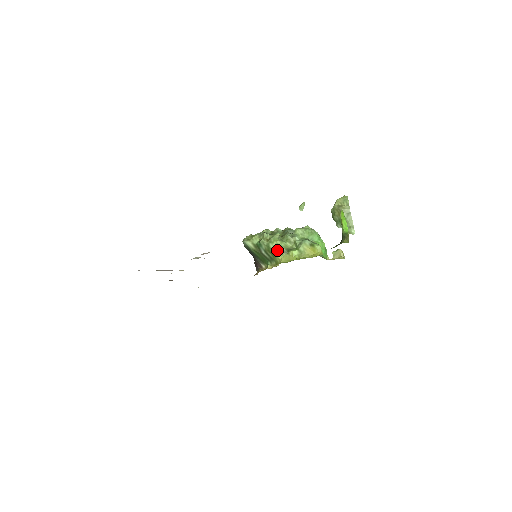
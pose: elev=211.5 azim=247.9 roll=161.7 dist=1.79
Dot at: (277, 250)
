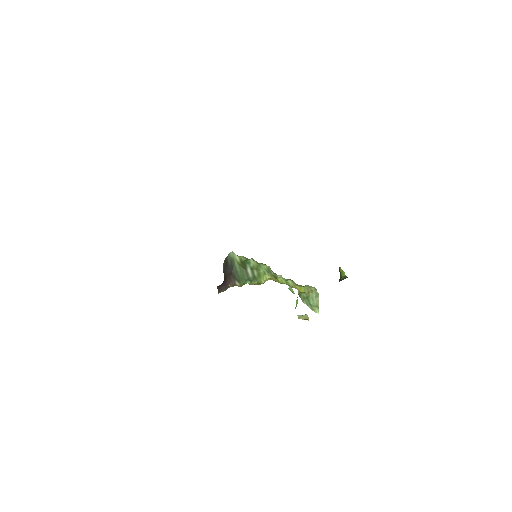
Dot at: (267, 271)
